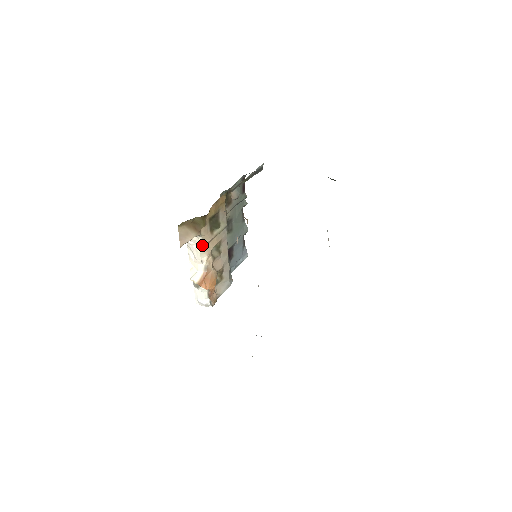
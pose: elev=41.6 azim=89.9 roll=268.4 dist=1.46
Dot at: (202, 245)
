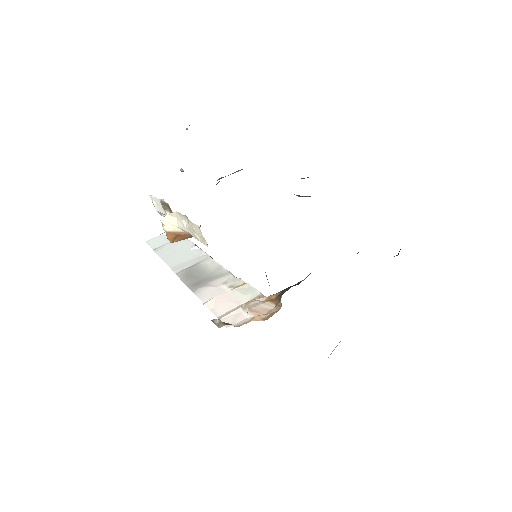
Dot at: occluded
